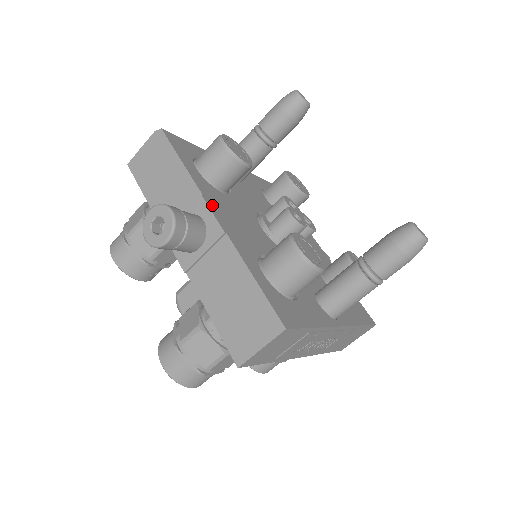
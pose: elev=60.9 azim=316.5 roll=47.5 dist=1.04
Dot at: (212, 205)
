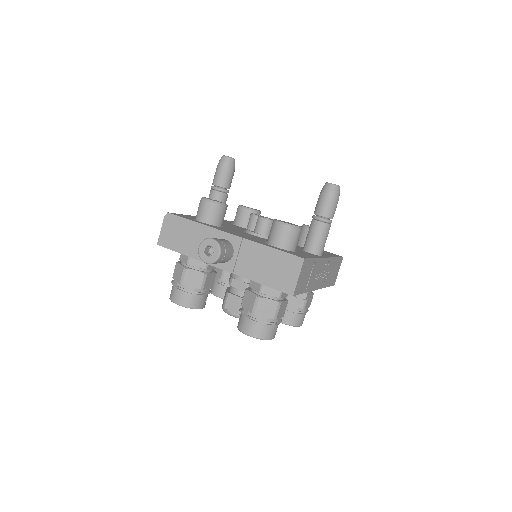
Dot at: (224, 231)
